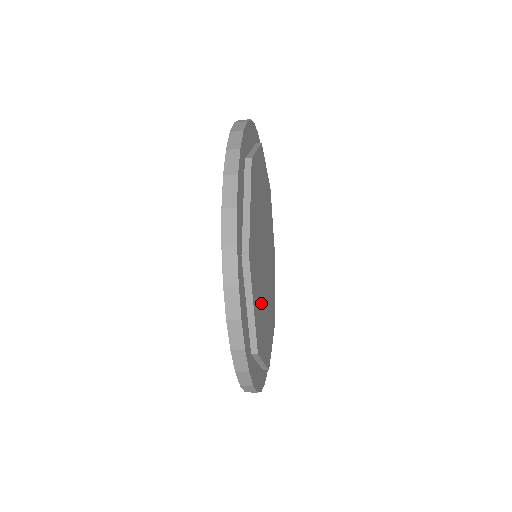
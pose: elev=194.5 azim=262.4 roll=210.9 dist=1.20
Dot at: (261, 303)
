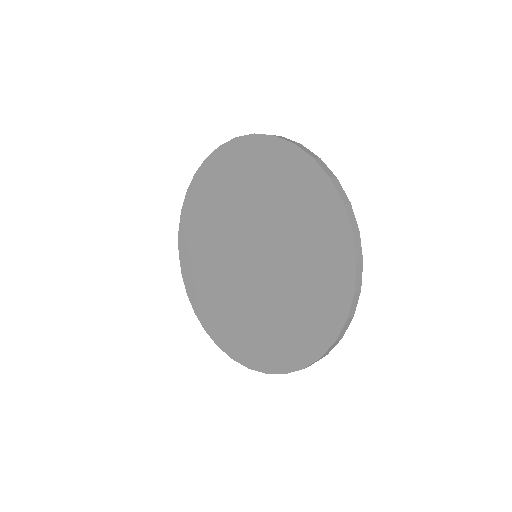
Dot at: occluded
